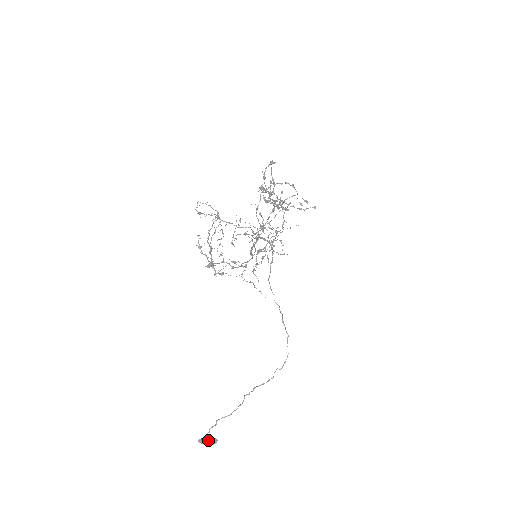
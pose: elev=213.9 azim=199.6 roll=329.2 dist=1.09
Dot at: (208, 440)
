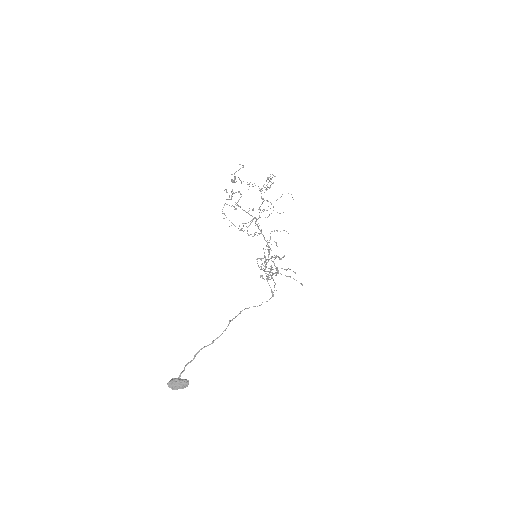
Dot at: (180, 379)
